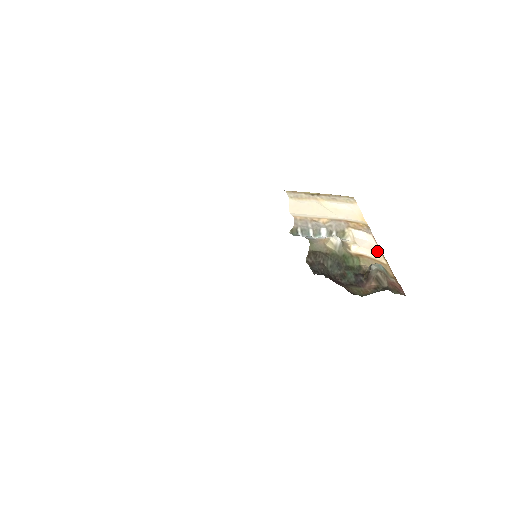
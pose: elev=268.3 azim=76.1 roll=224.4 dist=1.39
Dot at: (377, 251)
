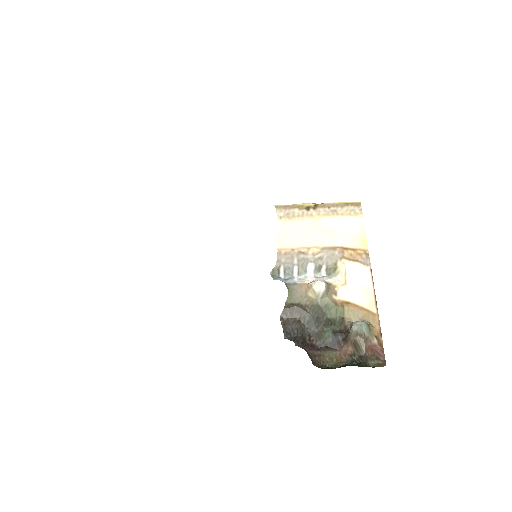
Dot at: (369, 294)
